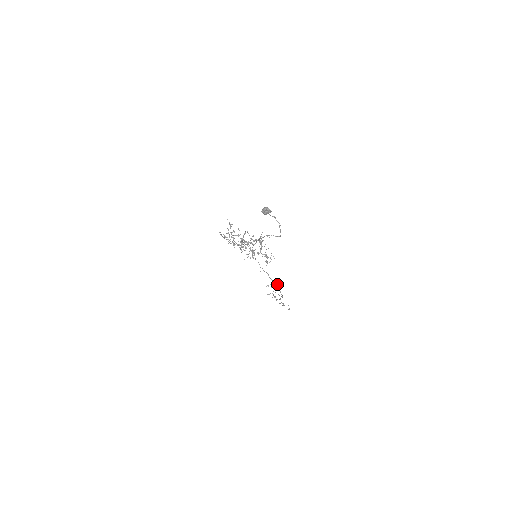
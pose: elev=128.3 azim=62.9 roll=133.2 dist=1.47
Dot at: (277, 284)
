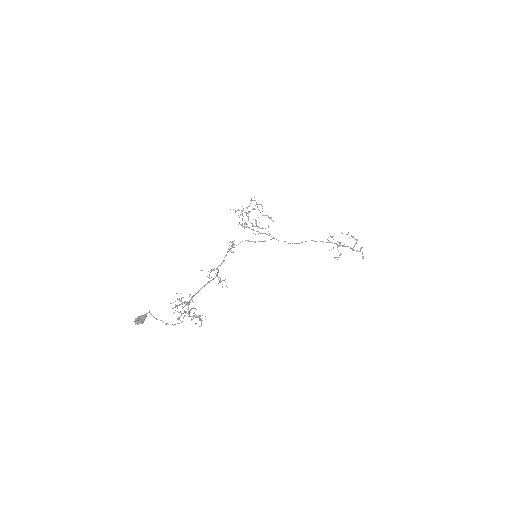
Dot at: occluded
